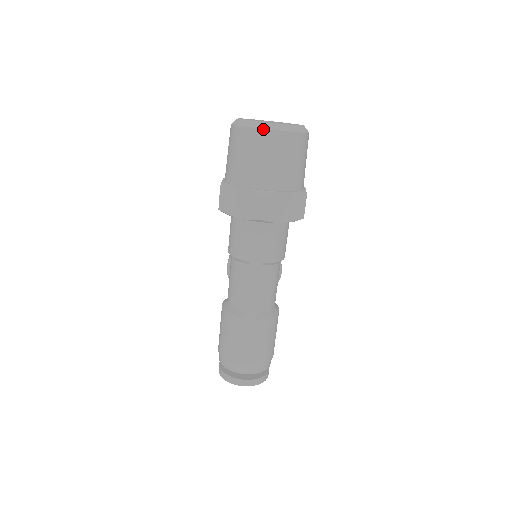
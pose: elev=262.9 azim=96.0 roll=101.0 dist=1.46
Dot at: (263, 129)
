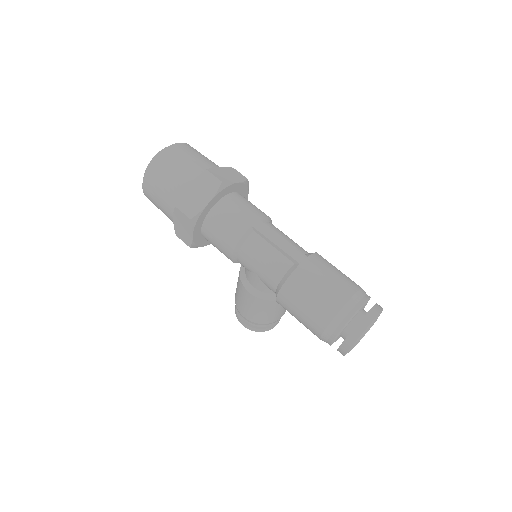
Dot at: (163, 150)
